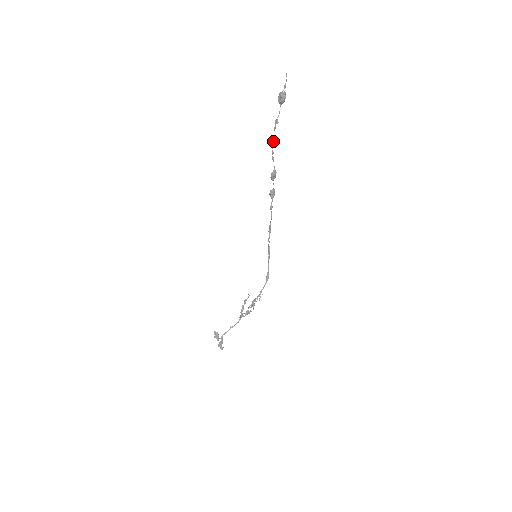
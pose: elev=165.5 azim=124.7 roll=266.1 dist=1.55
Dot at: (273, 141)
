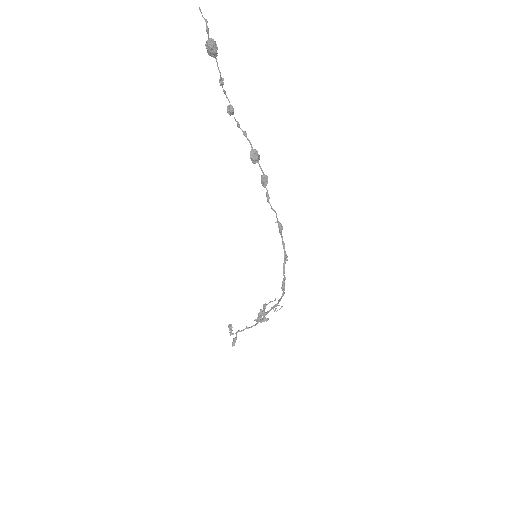
Dot at: (229, 109)
